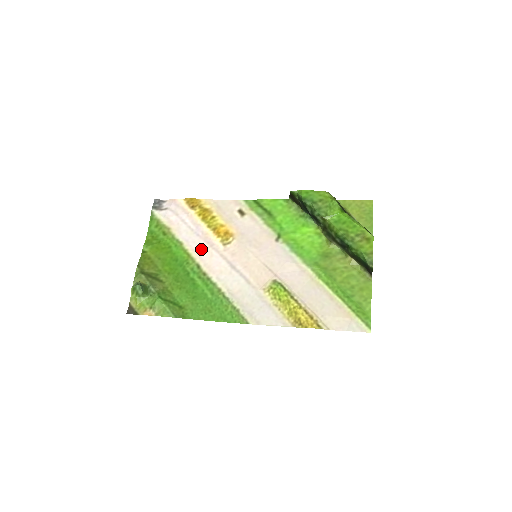
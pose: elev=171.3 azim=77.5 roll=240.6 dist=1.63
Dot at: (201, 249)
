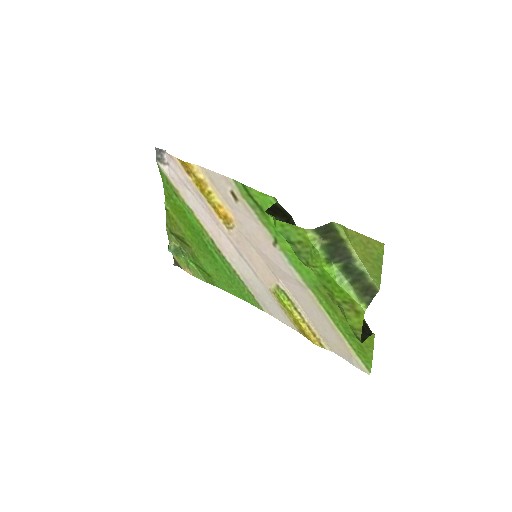
Dot at: (210, 224)
